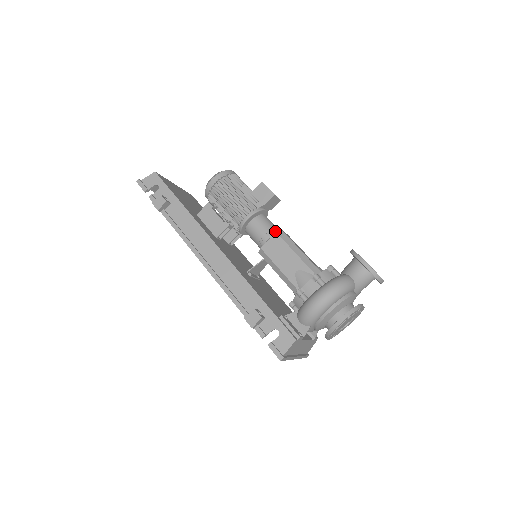
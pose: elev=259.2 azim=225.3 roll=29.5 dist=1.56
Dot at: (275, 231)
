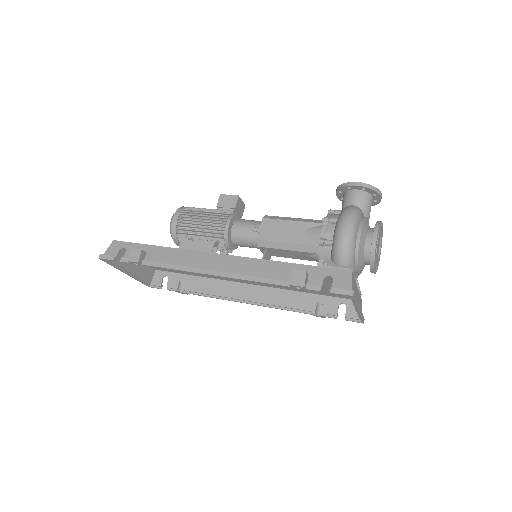
Dot at: (260, 221)
